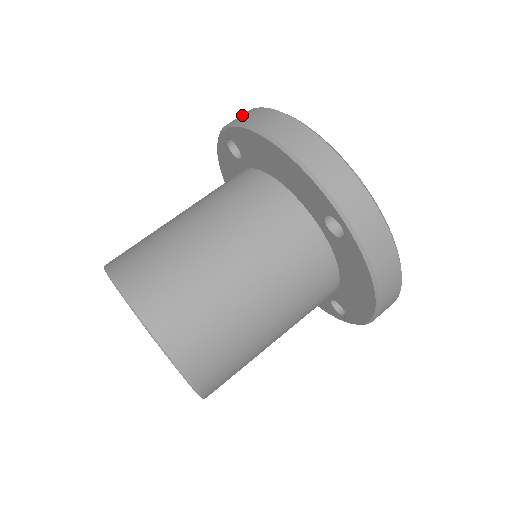
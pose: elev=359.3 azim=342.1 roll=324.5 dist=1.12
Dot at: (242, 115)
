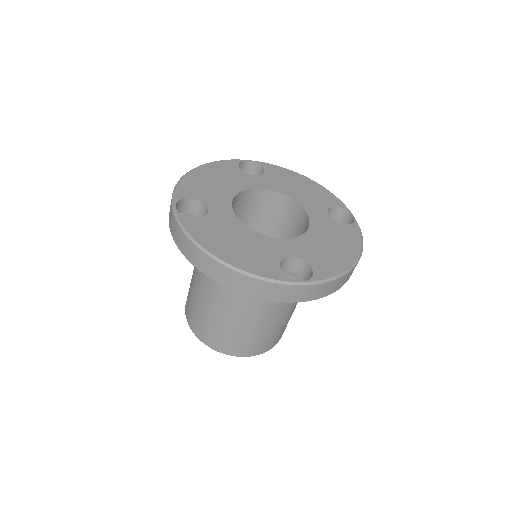
Dot at: (175, 231)
